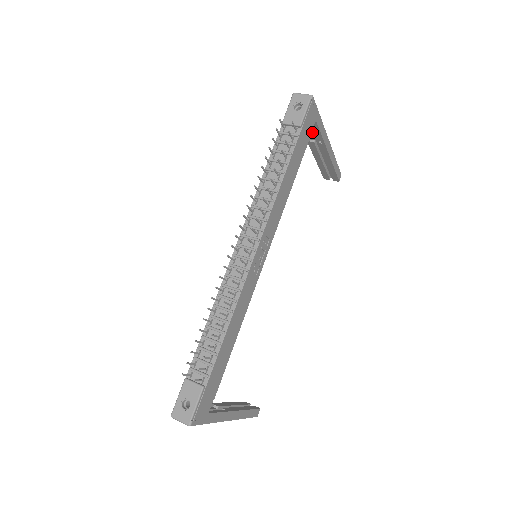
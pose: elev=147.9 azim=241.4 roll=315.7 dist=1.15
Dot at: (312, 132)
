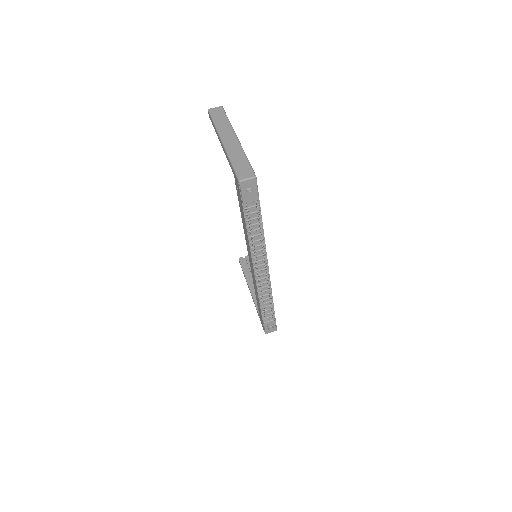
Dot at: occluded
